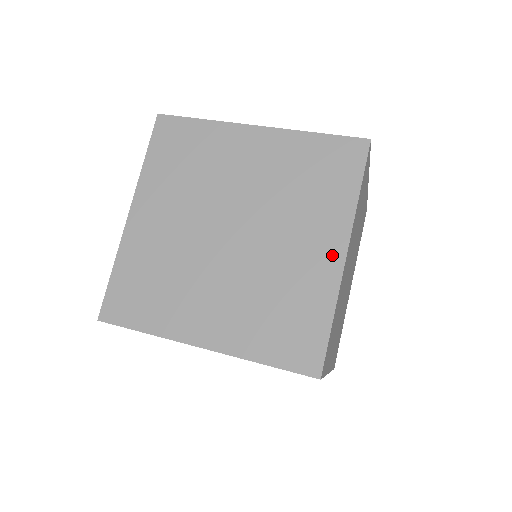
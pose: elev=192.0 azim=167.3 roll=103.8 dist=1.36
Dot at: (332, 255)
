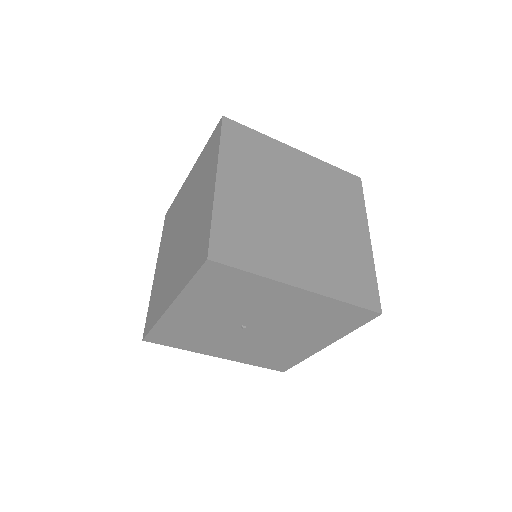
Dot at: (363, 237)
